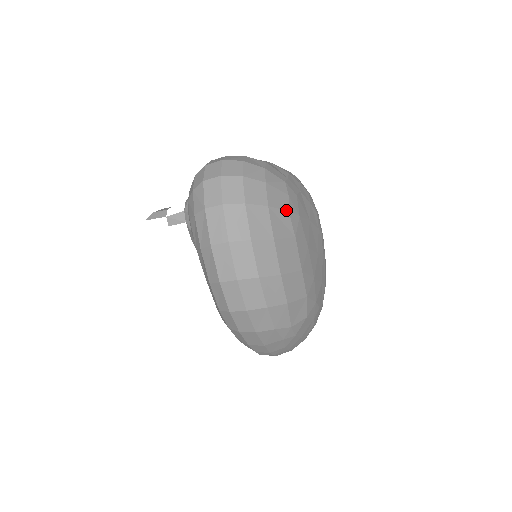
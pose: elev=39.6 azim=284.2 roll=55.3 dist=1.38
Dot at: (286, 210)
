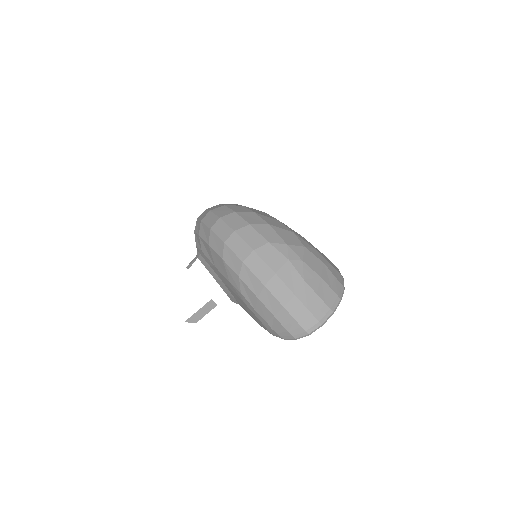
Dot at: (255, 209)
